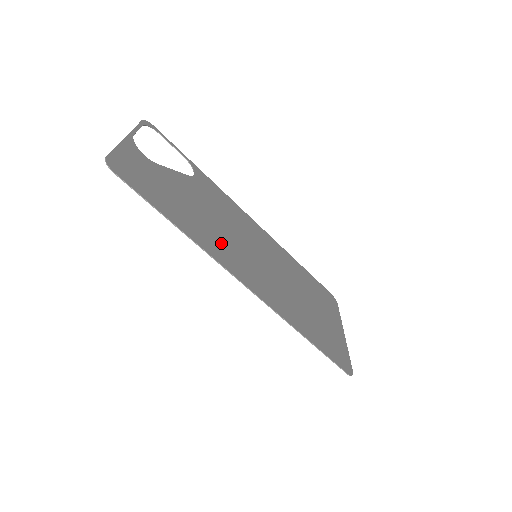
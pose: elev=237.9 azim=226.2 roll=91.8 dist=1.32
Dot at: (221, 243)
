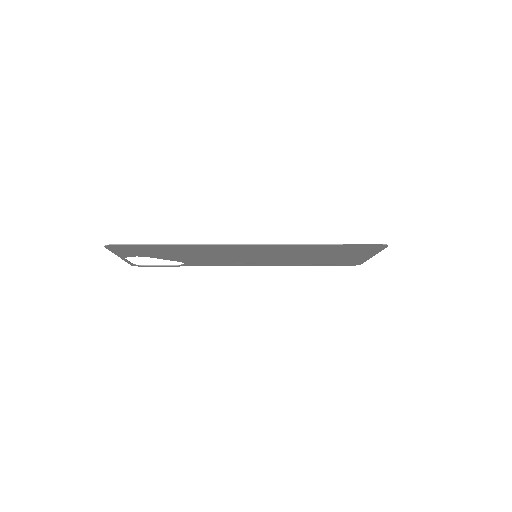
Dot at: (217, 250)
